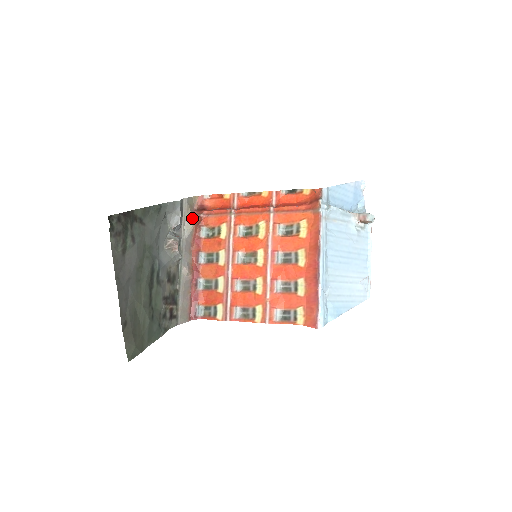
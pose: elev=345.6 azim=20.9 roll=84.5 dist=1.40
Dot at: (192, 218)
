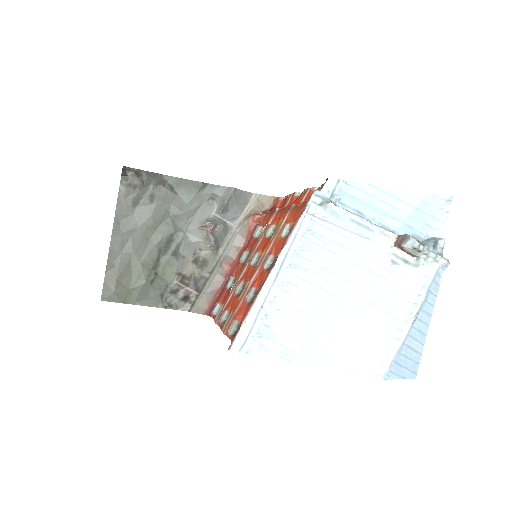
Dot at: (252, 214)
